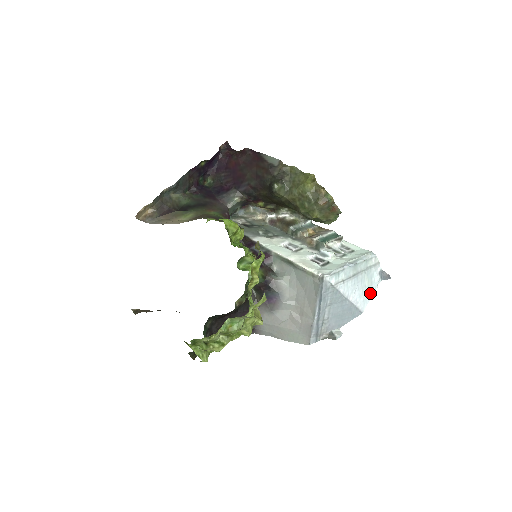
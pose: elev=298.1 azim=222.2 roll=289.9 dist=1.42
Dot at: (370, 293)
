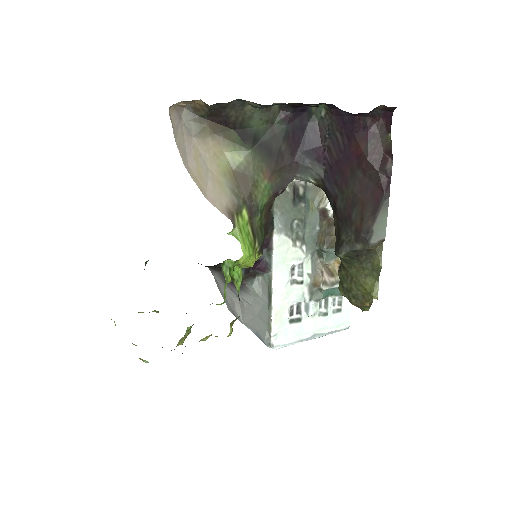
Dot at: occluded
